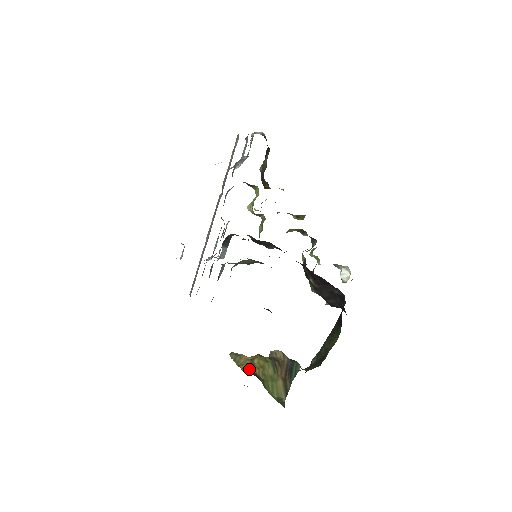
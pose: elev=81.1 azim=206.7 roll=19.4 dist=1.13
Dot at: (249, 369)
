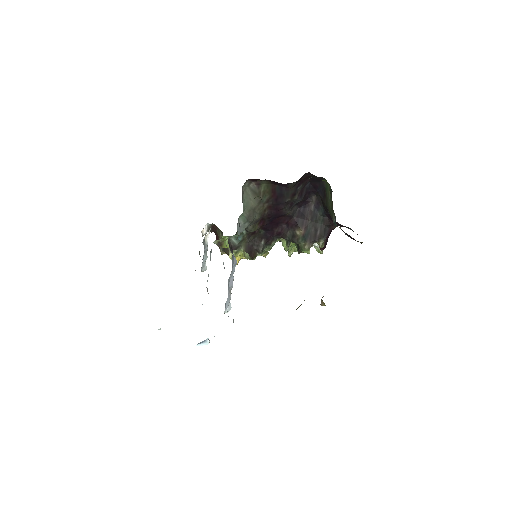
Dot at: occluded
